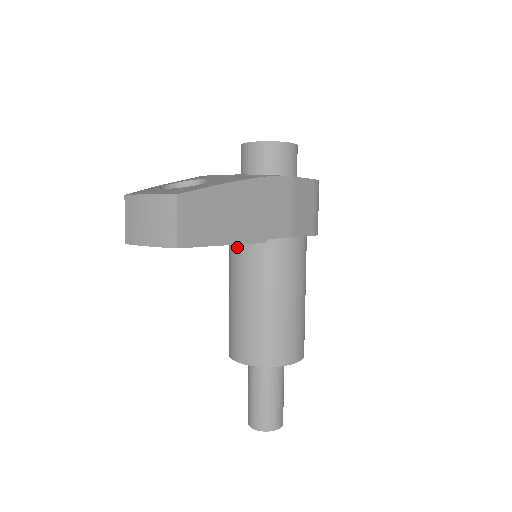
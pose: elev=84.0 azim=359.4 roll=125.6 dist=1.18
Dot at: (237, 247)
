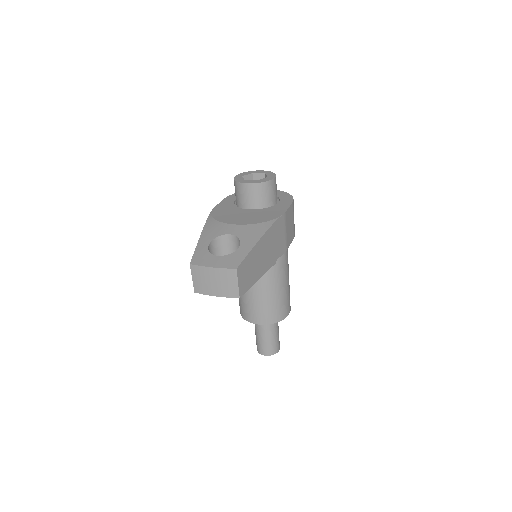
Dot at: occluded
